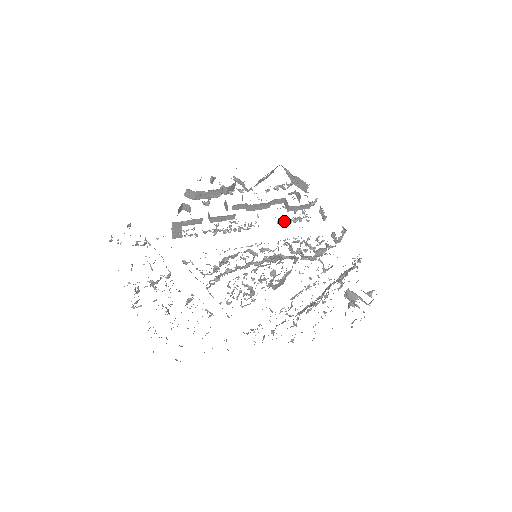
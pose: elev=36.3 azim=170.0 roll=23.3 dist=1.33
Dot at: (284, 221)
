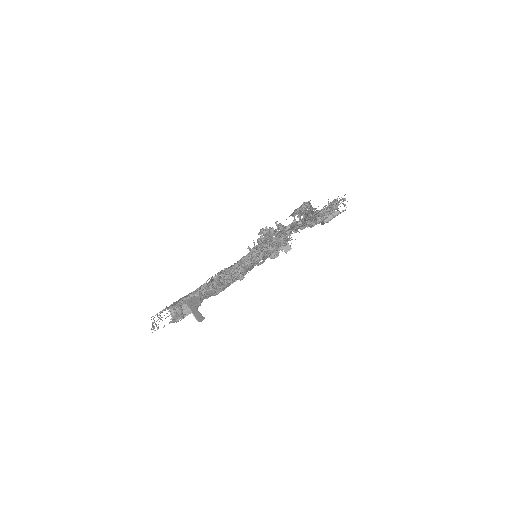
Dot at: occluded
